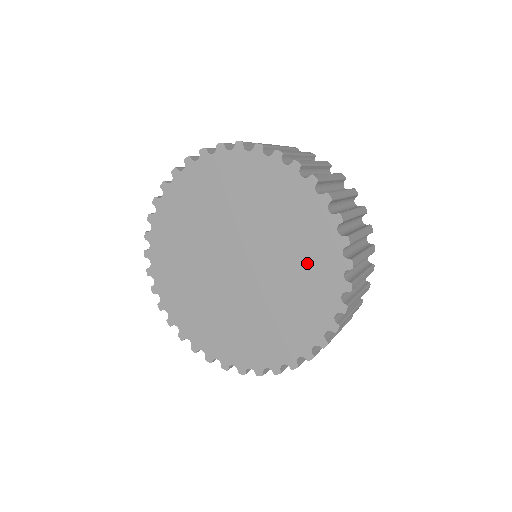
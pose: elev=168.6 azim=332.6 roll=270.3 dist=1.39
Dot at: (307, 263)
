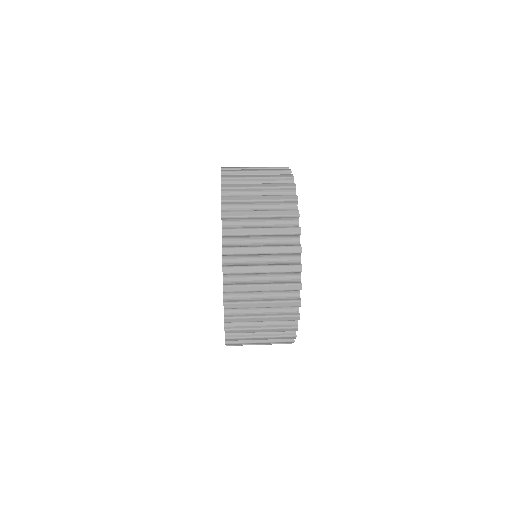
Dot at: occluded
